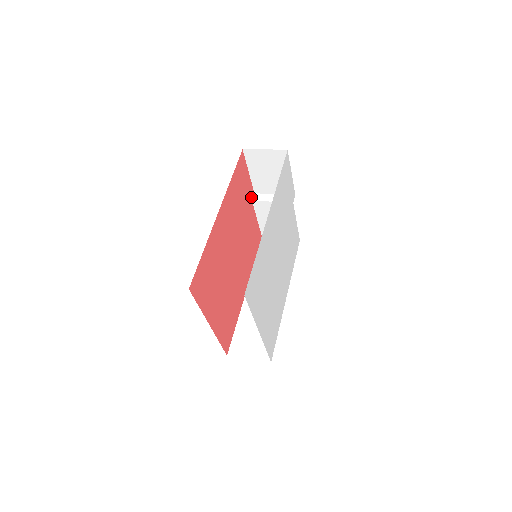
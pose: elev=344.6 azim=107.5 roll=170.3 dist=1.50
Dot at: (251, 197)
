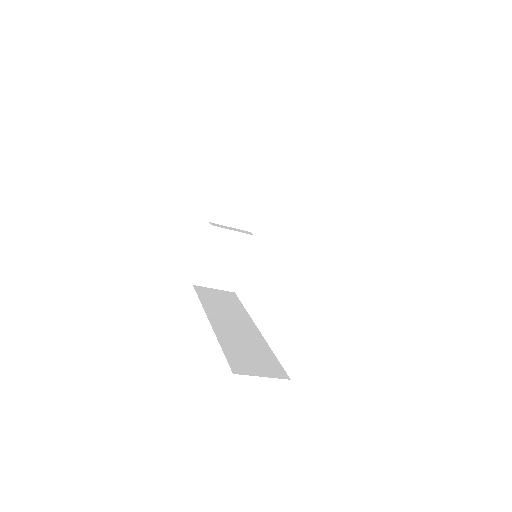
Dot at: occluded
